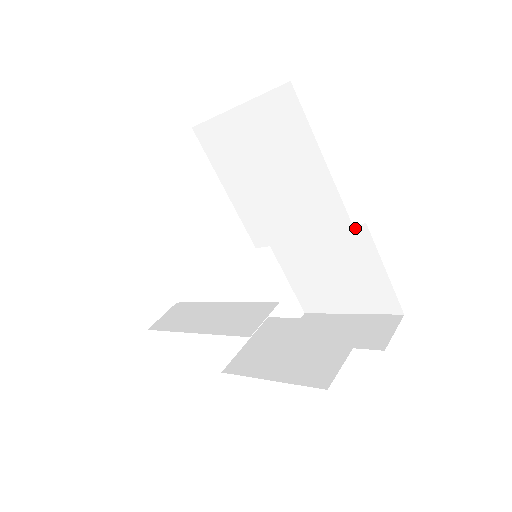
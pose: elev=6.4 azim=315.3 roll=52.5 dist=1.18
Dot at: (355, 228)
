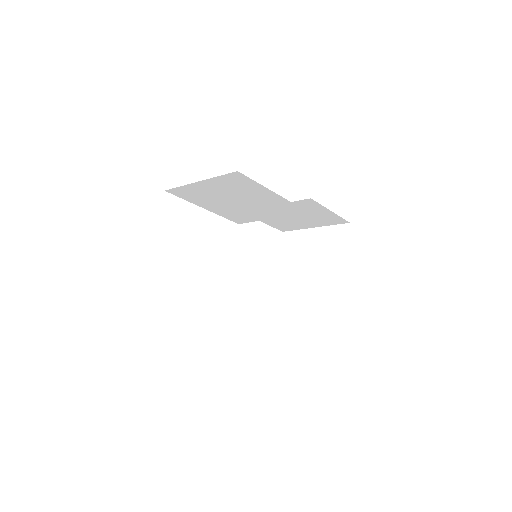
Dot at: (304, 201)
